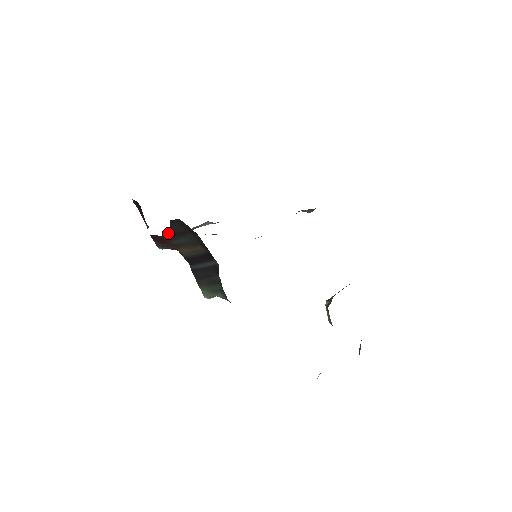
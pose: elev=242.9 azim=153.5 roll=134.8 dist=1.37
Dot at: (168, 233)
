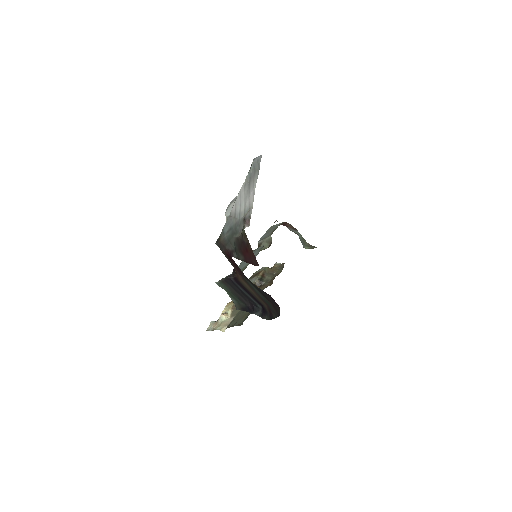
Dot at: occluded
